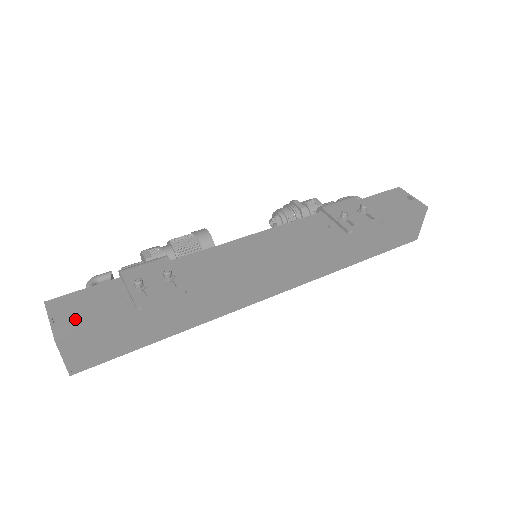
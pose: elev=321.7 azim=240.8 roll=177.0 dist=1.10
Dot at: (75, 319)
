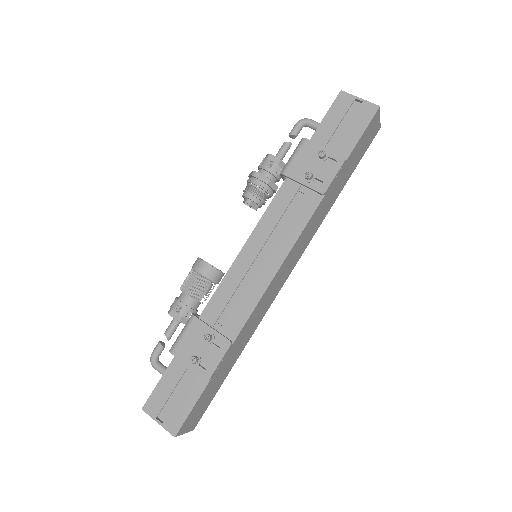
Dot at: (173, 412)
